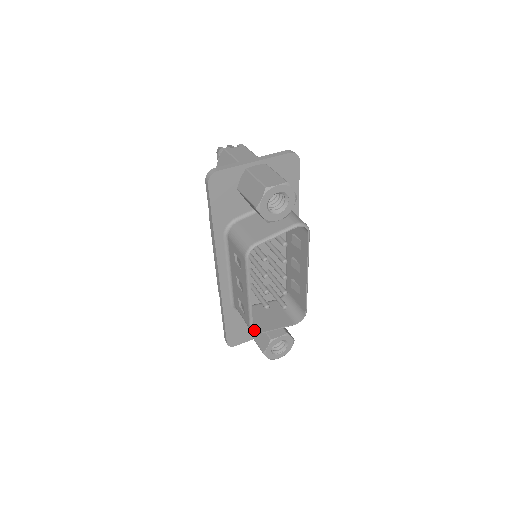
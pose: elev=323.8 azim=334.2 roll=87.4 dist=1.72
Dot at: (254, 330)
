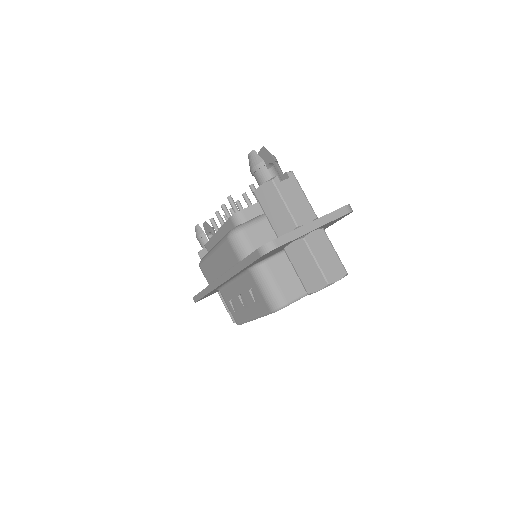
Dot at: occluded
